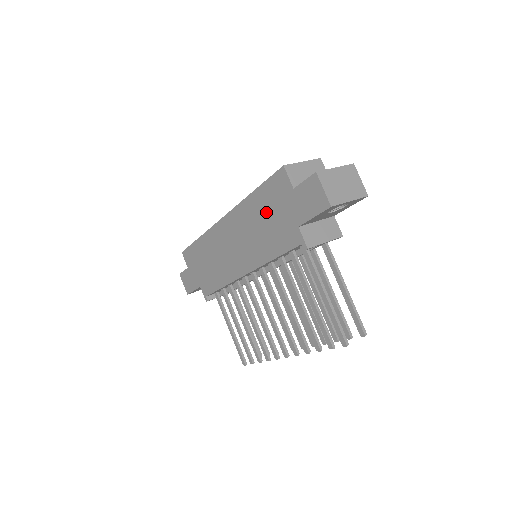
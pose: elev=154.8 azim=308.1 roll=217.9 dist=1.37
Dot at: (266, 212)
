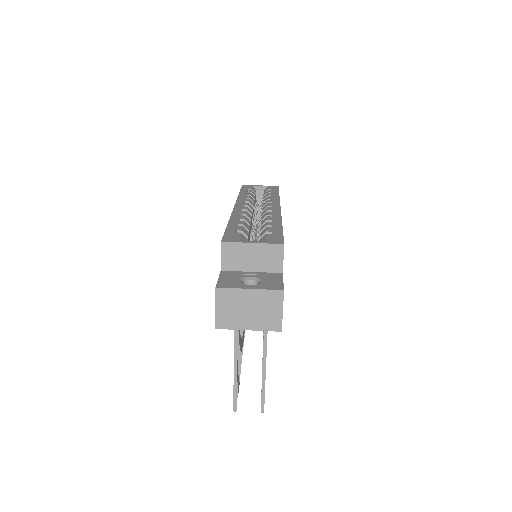
Dot at: occluded
